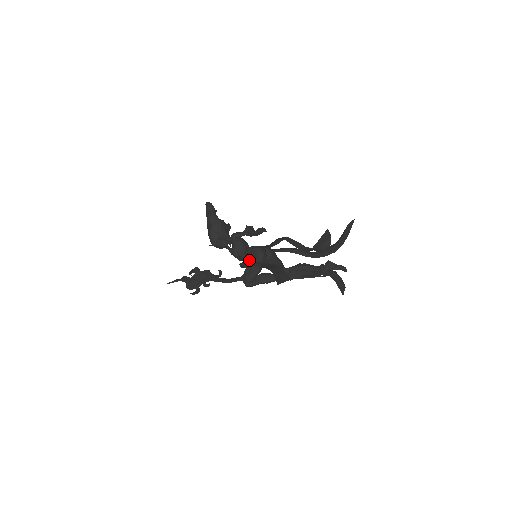
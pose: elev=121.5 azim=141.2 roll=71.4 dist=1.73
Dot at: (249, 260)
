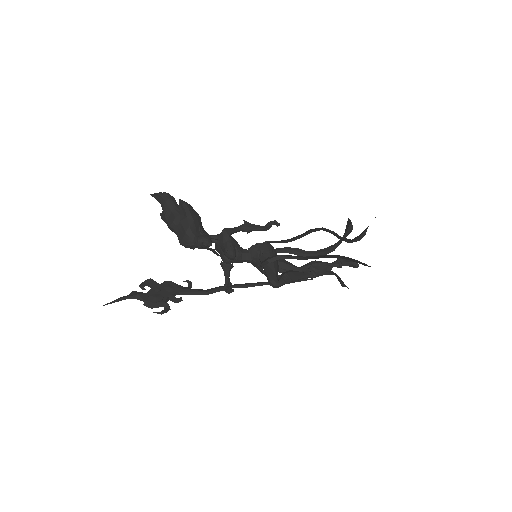
Dot at: (264, 257)
